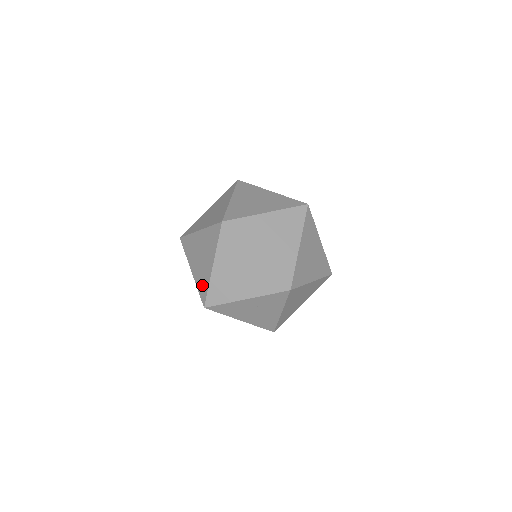
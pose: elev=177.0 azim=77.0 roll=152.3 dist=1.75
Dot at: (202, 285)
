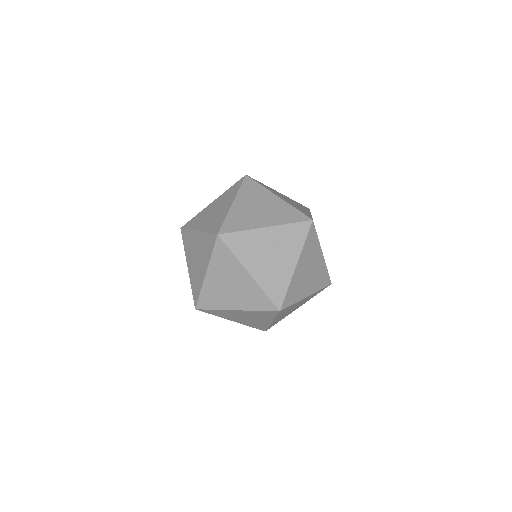
Dot at: (215, 224)
